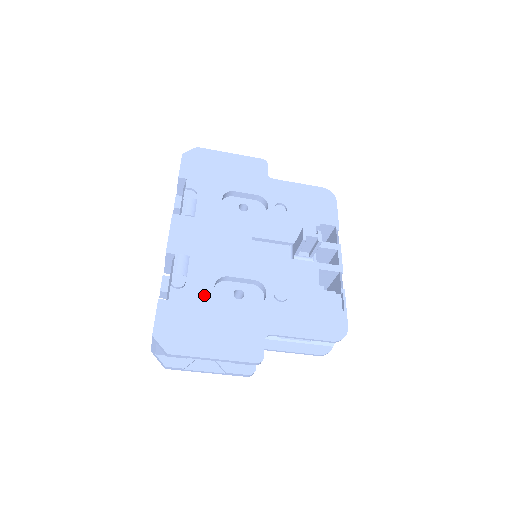
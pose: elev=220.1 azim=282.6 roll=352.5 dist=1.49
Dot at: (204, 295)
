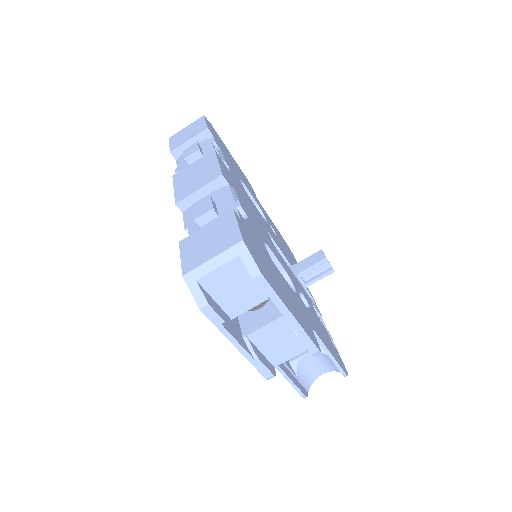
Dot at: (262, 245)
